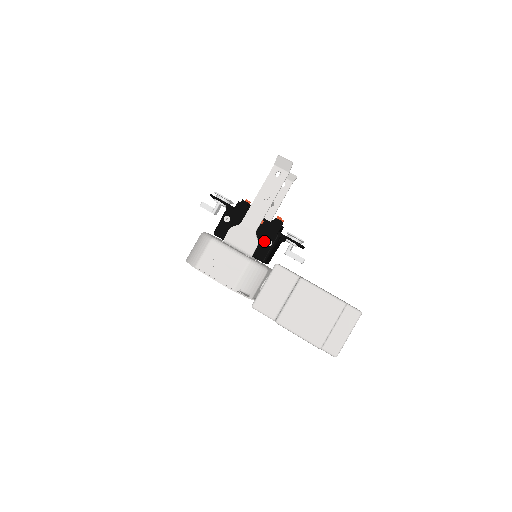
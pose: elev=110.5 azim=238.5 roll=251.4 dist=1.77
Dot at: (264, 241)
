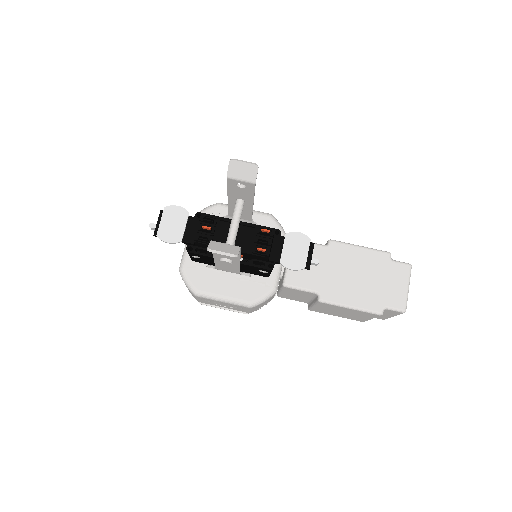
Dot at: (256, 270)
